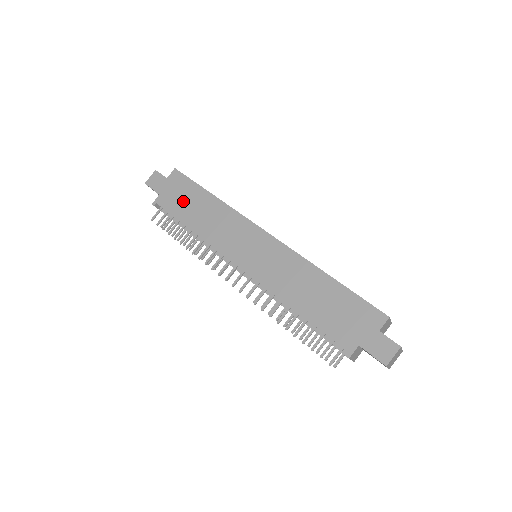
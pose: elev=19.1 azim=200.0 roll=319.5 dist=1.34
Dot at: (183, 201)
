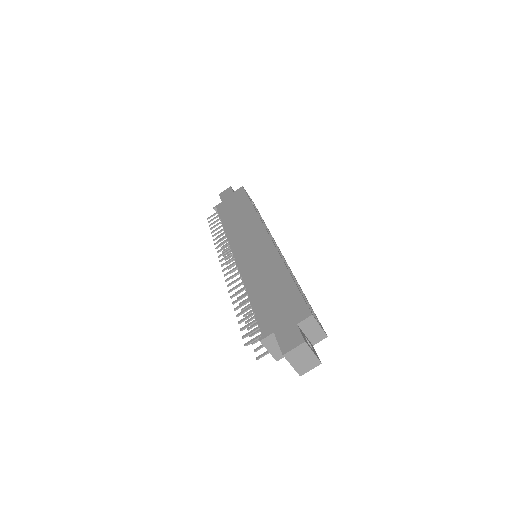
Dot at: (232, 207)
